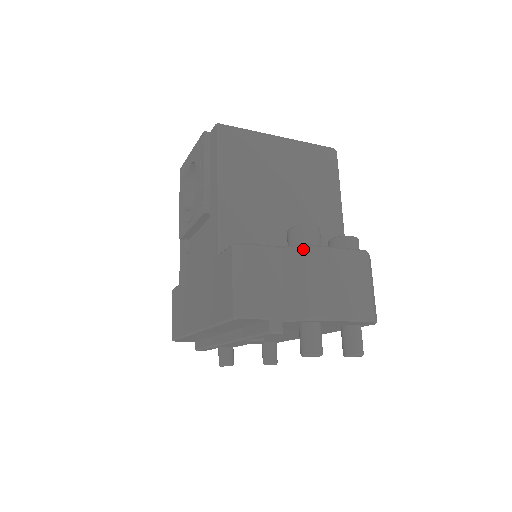
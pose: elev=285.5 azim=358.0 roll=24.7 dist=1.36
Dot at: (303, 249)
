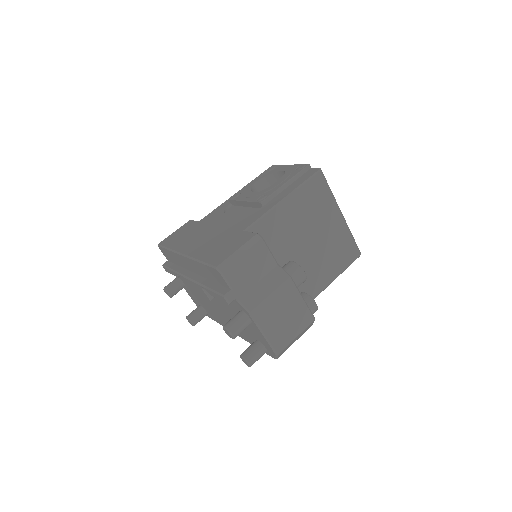
Dot at: (287, 278)
